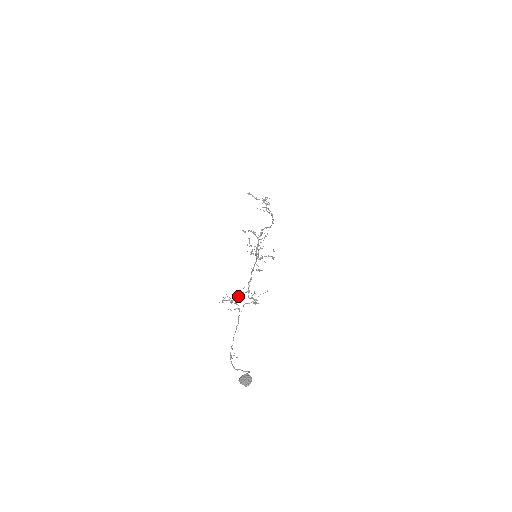
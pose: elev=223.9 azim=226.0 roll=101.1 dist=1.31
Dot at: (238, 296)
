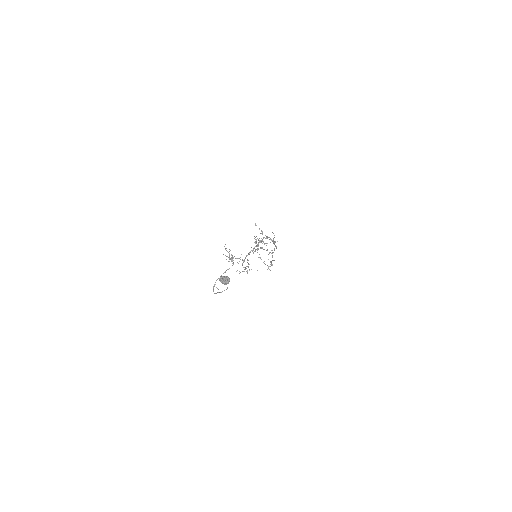
Dot at: (235, 258)
